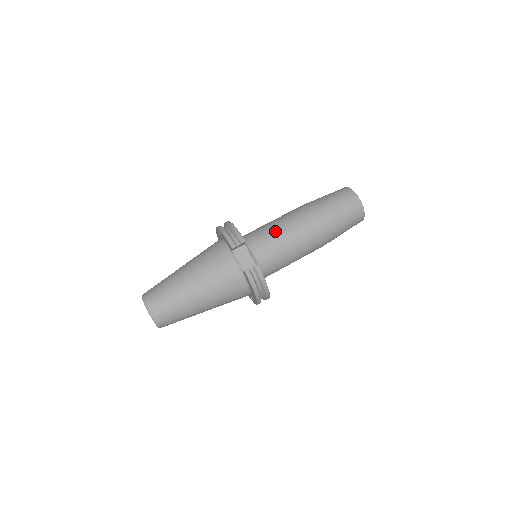
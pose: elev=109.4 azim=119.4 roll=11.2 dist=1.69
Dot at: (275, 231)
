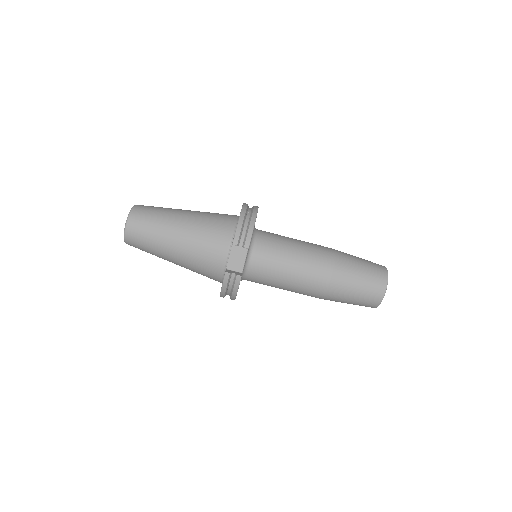
Dot at: (287, 256)
